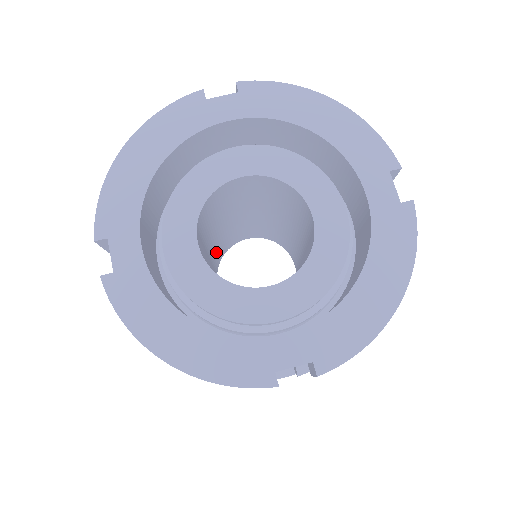
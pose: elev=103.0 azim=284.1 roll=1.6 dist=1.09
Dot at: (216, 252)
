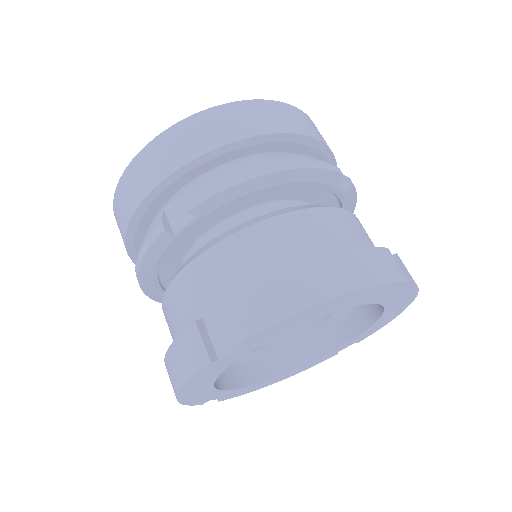
Dot at: occluded
